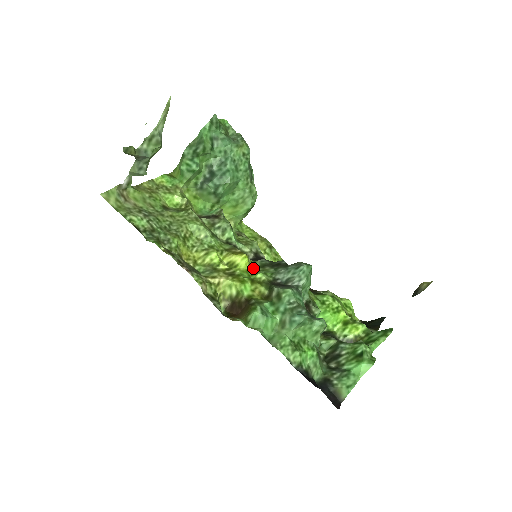
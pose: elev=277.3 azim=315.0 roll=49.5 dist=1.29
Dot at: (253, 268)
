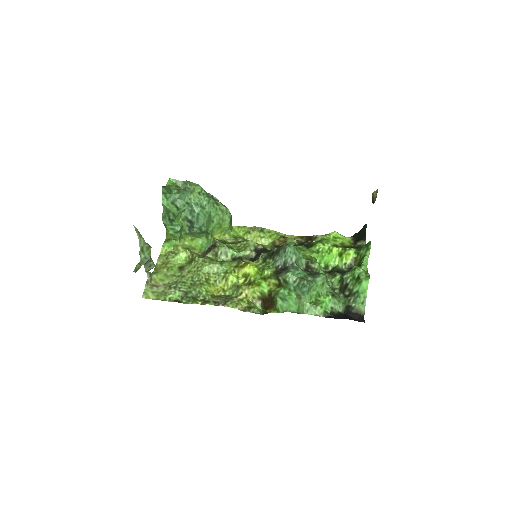
Dot at: (259, 267)
